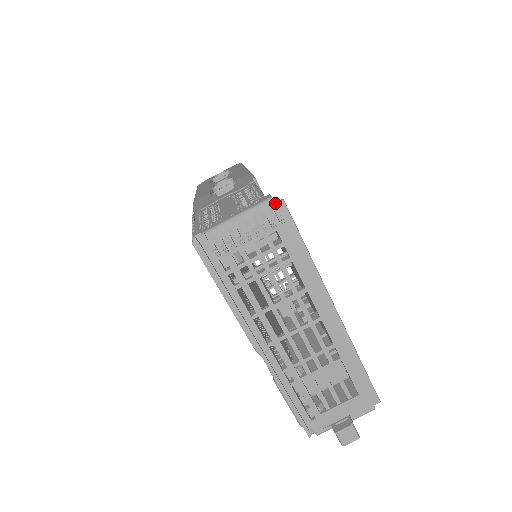
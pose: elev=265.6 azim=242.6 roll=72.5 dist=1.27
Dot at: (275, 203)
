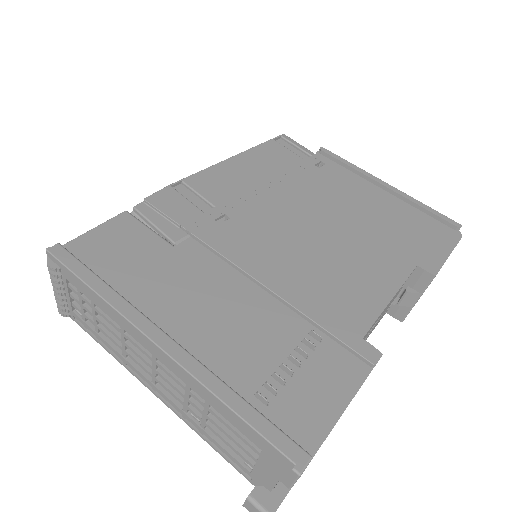
Dot at: (48, 255)
